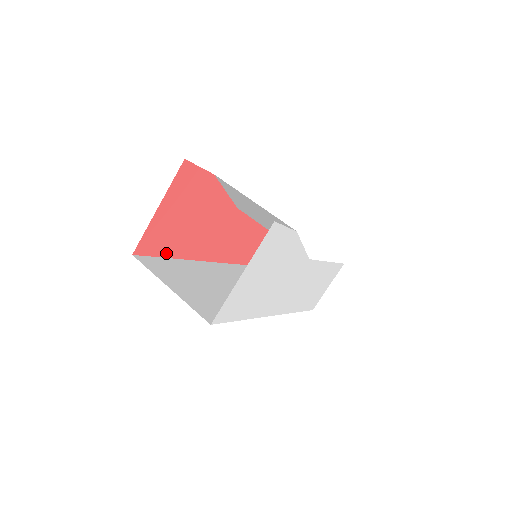
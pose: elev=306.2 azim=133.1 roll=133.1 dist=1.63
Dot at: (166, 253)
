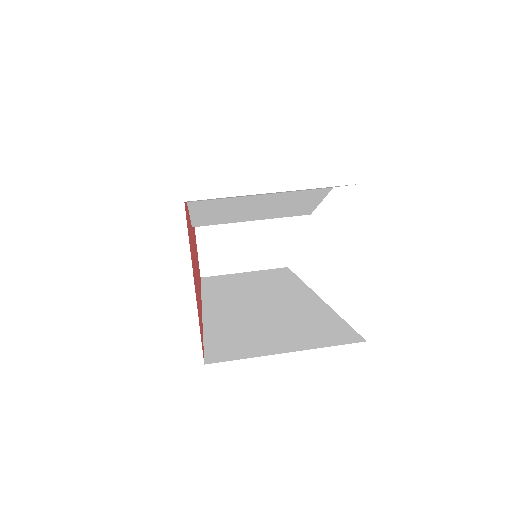
Dot at: occluded
